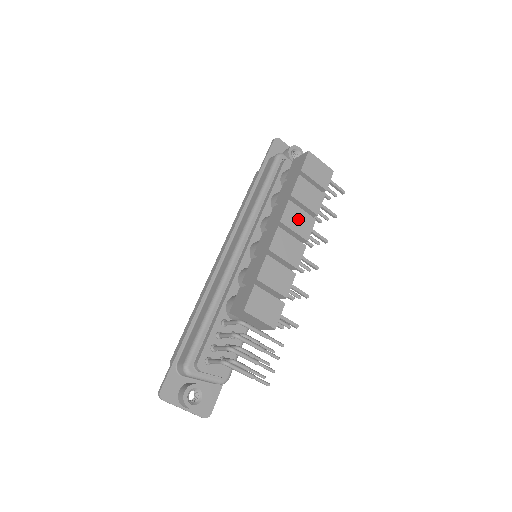
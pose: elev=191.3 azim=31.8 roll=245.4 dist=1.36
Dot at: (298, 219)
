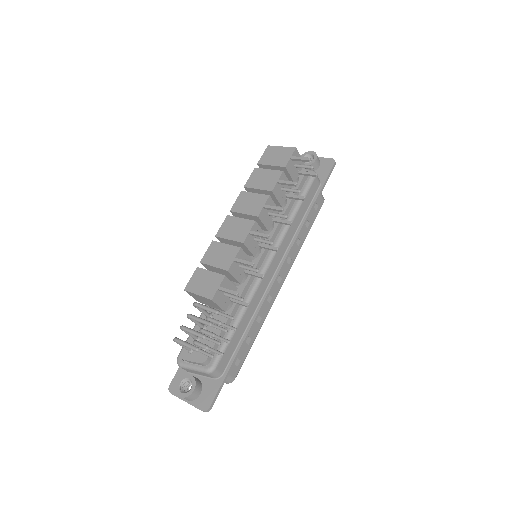
Dot at: (249, 202)
